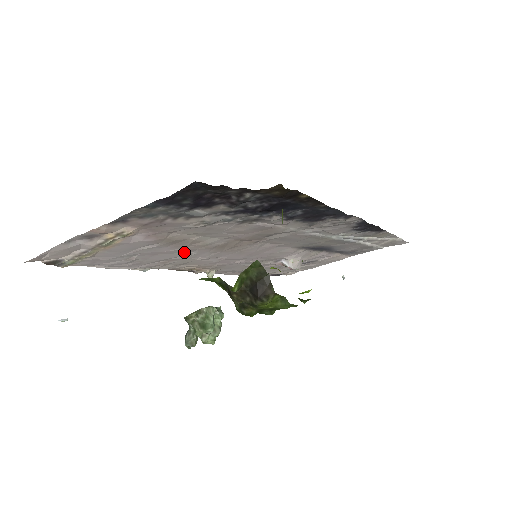
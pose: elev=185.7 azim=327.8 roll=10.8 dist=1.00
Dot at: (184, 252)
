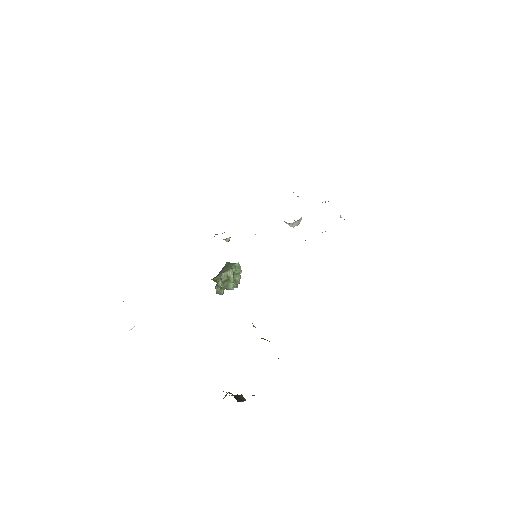
Dot at: occluded
